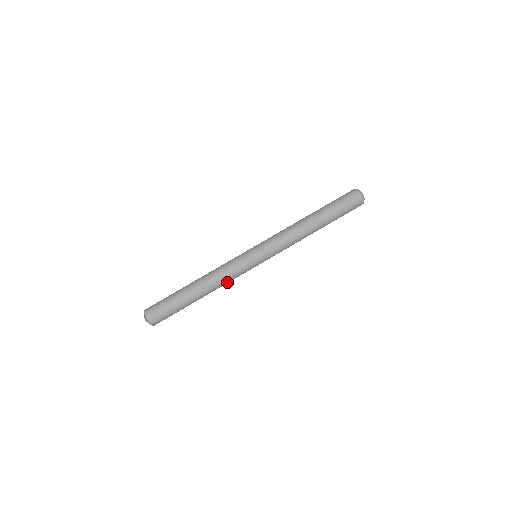
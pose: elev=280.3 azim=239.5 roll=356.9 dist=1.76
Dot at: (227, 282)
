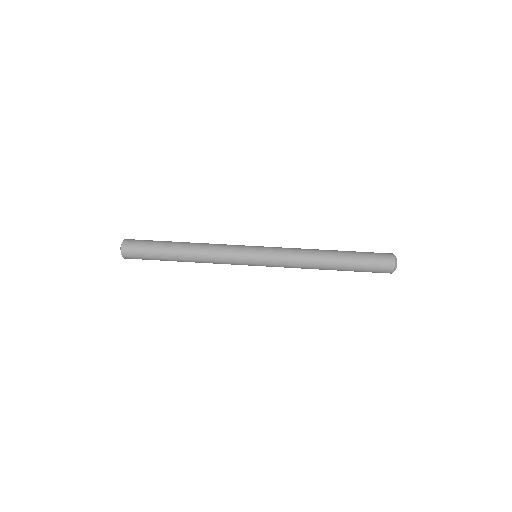
Dot at: (213, 254)
